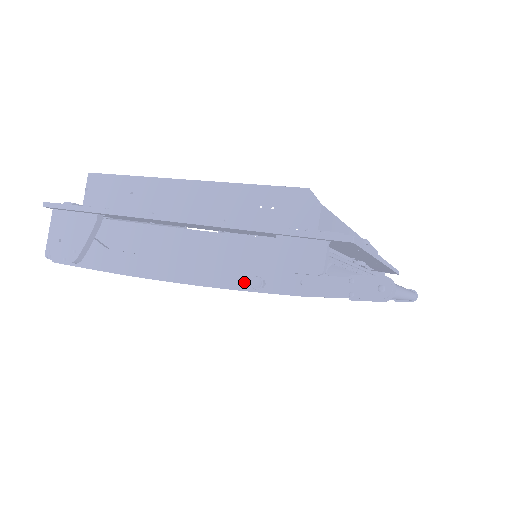
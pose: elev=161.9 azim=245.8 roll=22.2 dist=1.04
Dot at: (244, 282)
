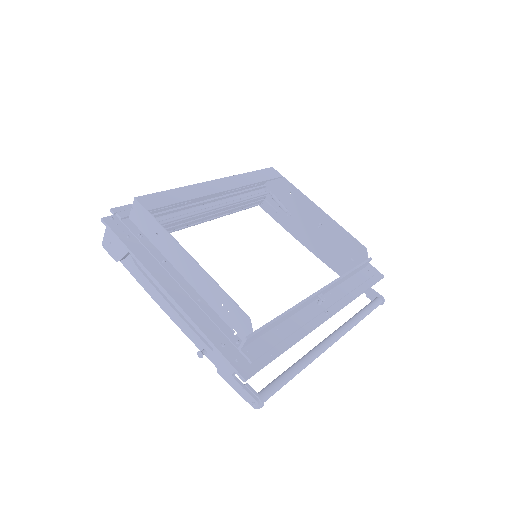
Dot at: (198, 343)
